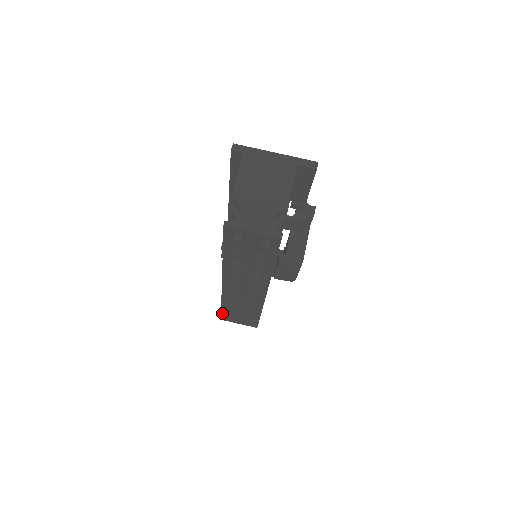
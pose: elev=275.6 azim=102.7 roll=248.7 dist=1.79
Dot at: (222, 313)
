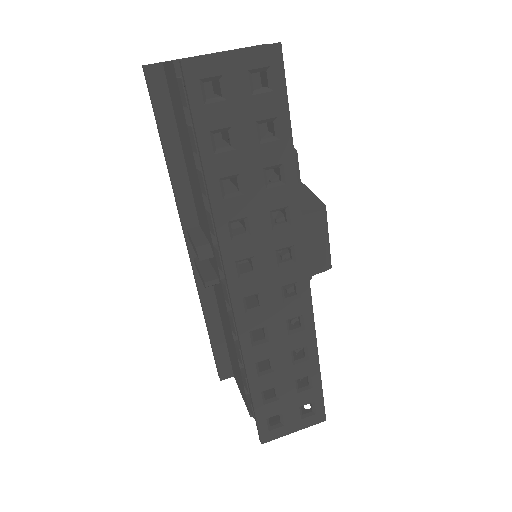
Dot at: (257, 415)
